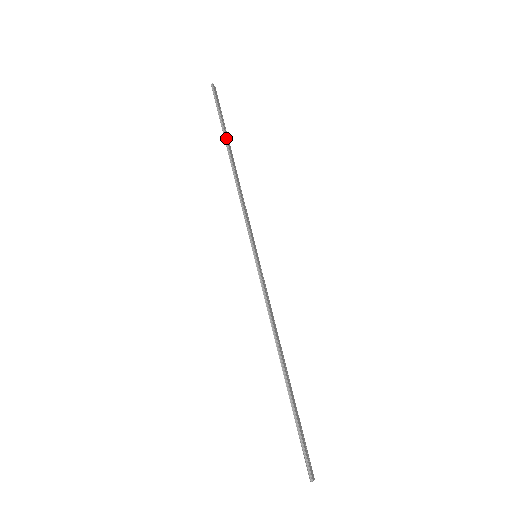
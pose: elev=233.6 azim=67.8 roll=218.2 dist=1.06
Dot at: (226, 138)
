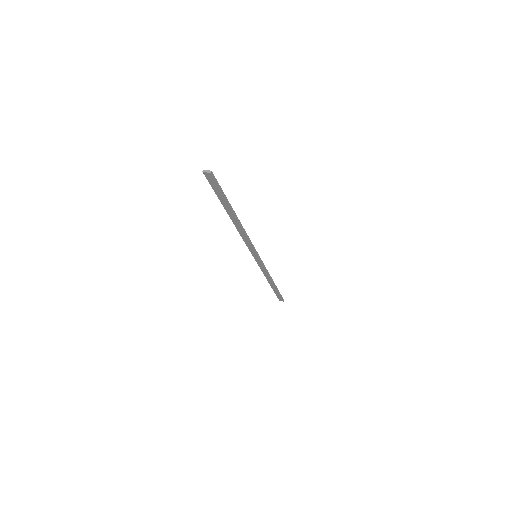
Dot at: (272, 287)
